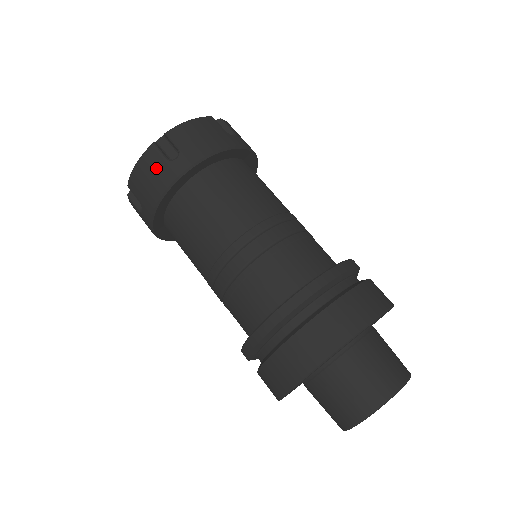
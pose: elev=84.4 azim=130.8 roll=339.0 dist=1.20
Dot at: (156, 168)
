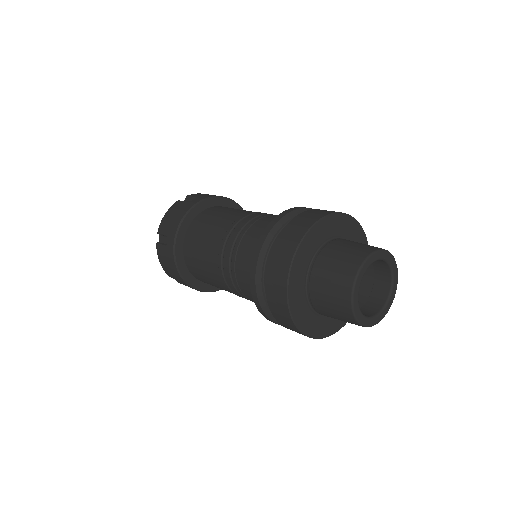
Dot at: (180, 207)
